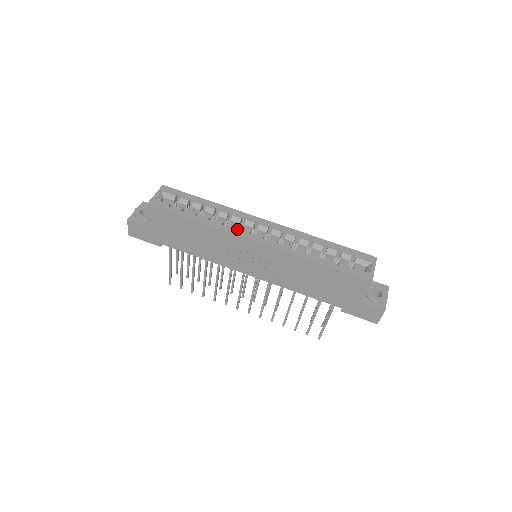
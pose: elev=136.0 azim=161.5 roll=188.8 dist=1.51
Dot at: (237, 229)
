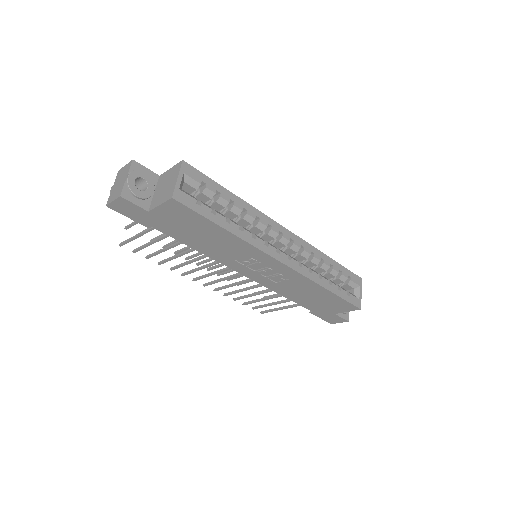
Dot at: (255, 233)
